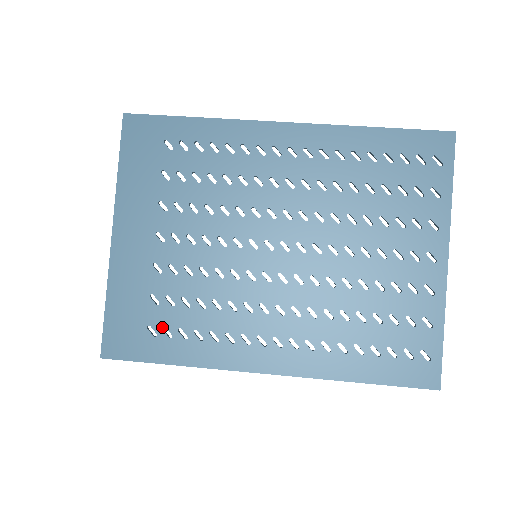
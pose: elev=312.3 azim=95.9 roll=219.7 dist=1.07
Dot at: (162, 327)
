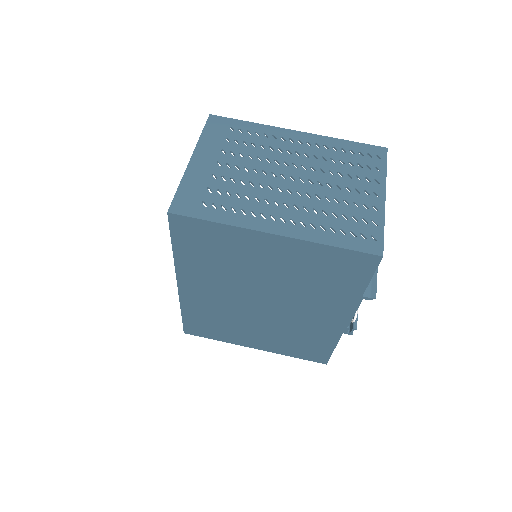
Dot at: (211, 203)
